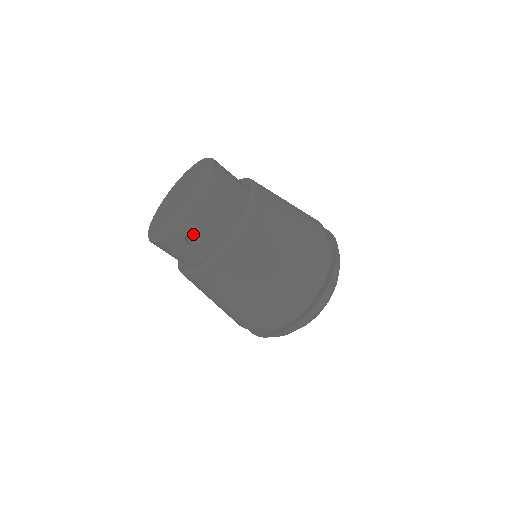
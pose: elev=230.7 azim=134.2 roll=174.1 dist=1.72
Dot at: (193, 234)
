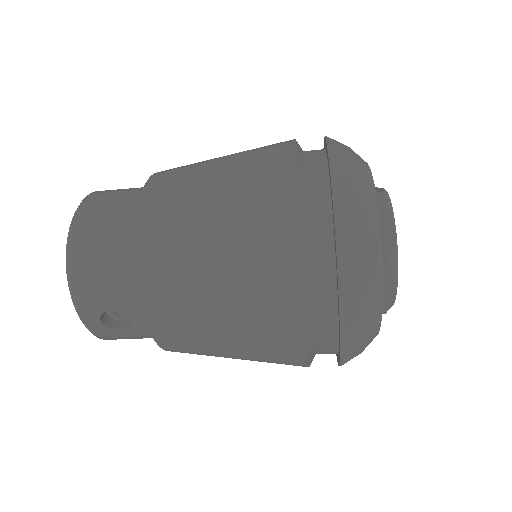
Dot at: occluded
